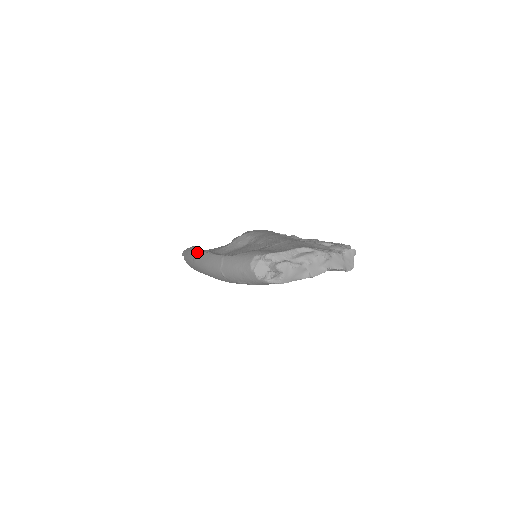
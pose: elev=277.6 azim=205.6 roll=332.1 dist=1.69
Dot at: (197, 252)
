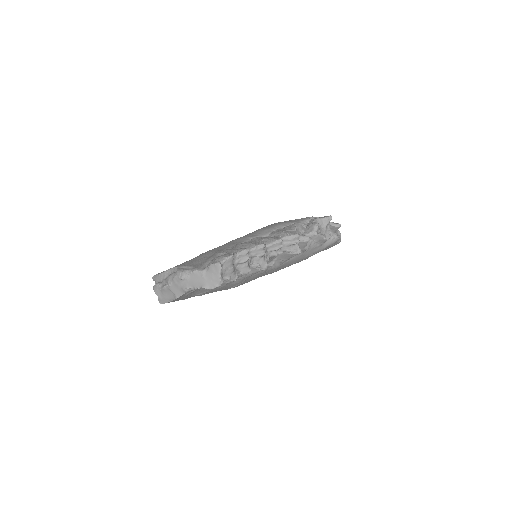
Dot at: occluded
